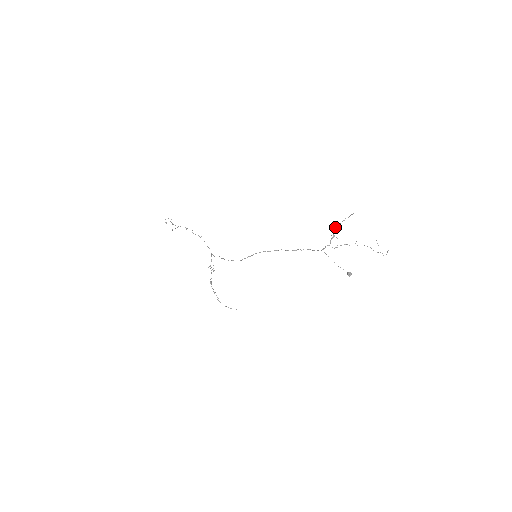
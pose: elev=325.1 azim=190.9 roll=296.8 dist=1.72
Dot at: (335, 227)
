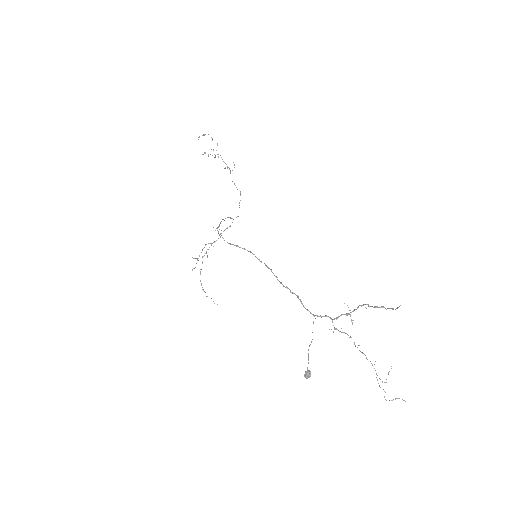
Dot at: (362, 305)
